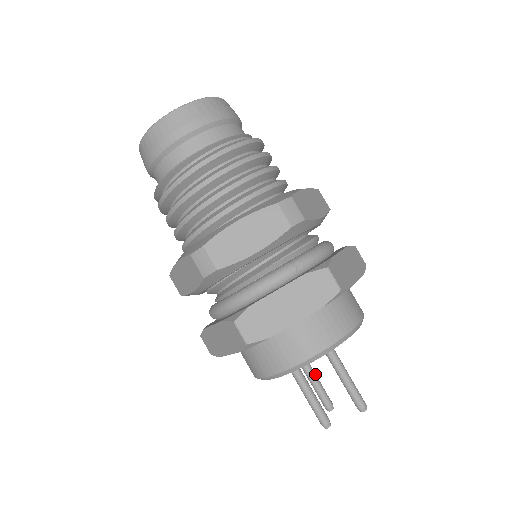
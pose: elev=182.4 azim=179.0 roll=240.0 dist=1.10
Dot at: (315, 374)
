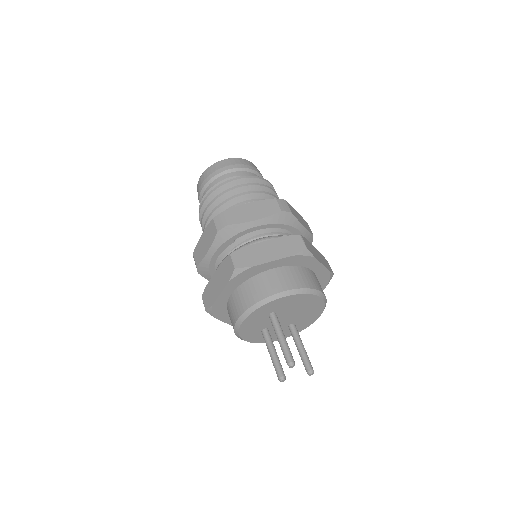
Dot at: (300, 344)
